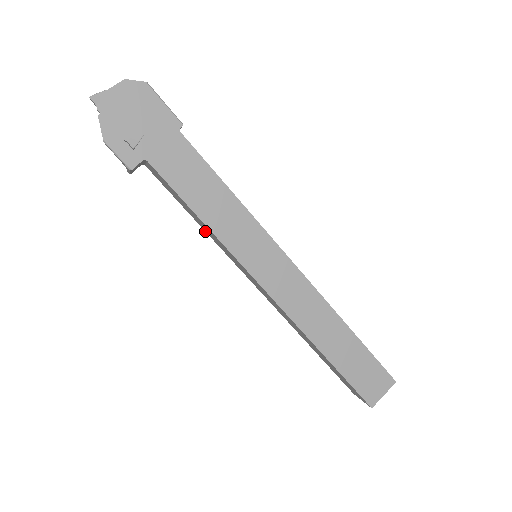
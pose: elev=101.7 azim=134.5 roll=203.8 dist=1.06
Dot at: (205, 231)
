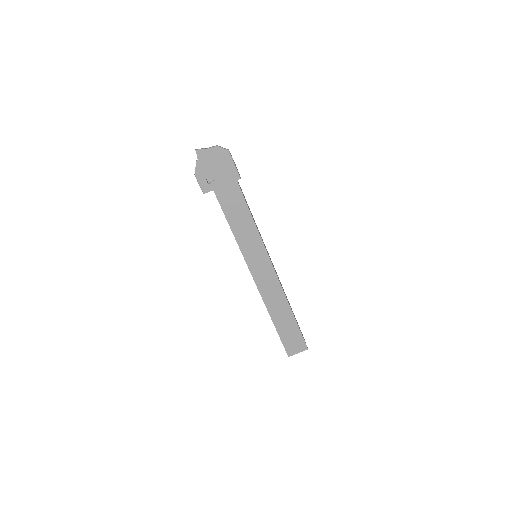
Dot at: occluded
